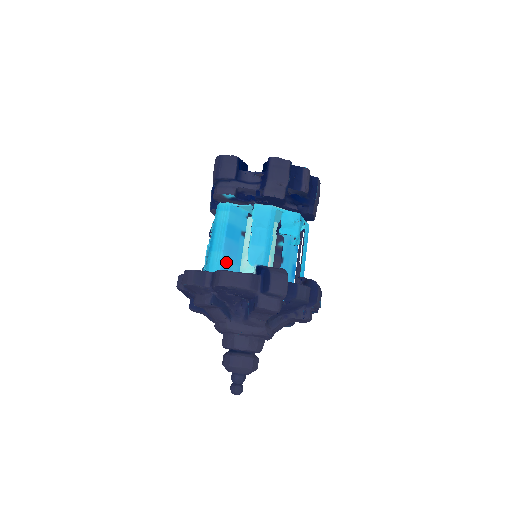
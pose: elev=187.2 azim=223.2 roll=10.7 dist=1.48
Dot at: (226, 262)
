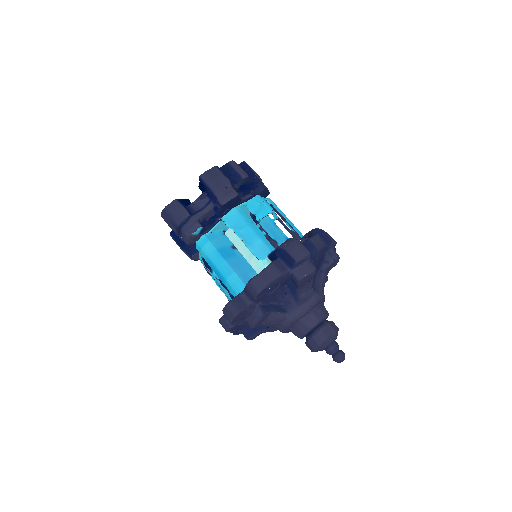
Dot at: (243, 277)
